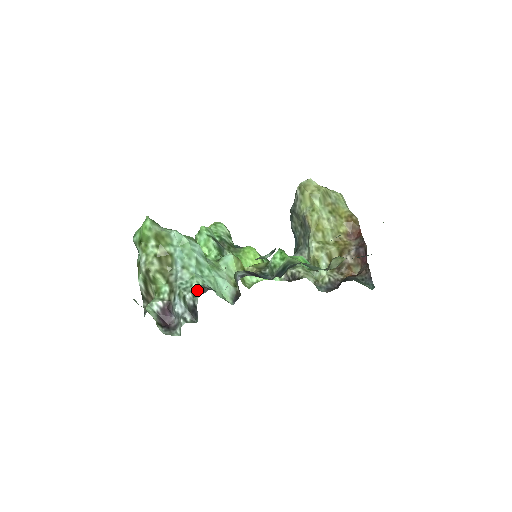
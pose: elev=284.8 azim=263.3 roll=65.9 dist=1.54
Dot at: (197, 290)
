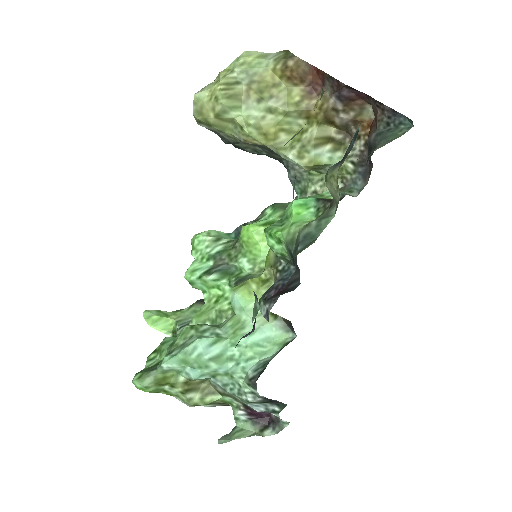
Dot at: (248, 387)
